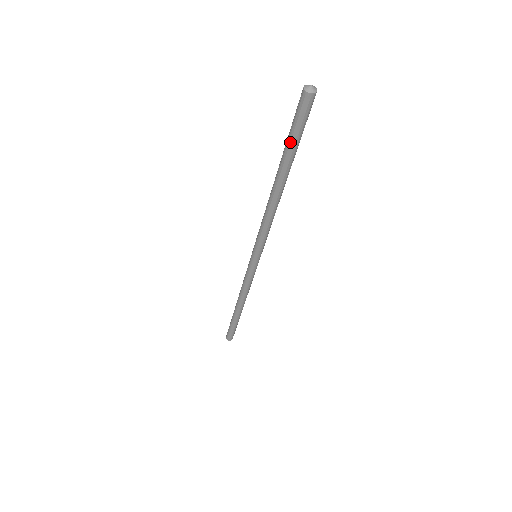
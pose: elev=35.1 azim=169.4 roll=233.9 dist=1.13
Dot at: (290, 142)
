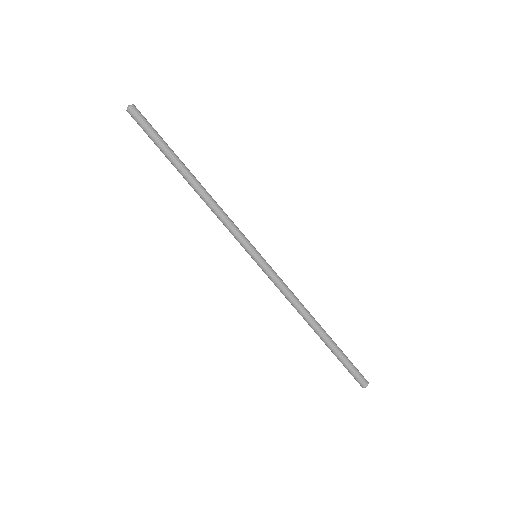
Dot at: (157, 143)
